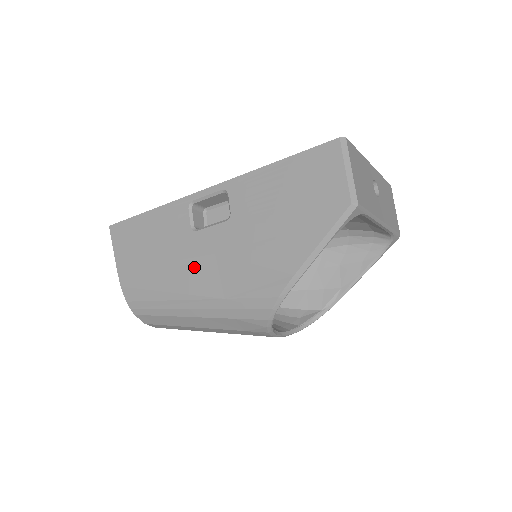
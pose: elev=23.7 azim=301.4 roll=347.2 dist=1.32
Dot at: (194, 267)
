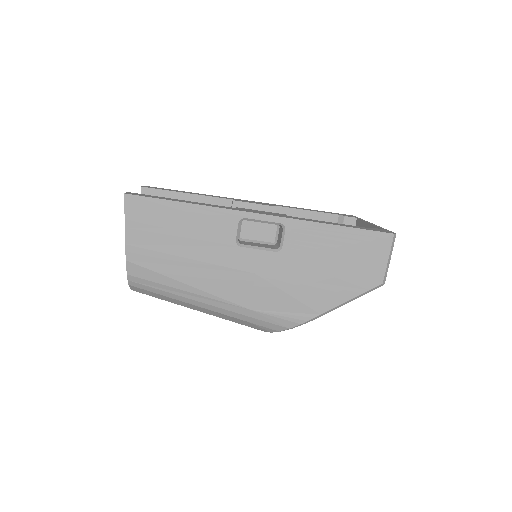
Dot at: (228, 276)
